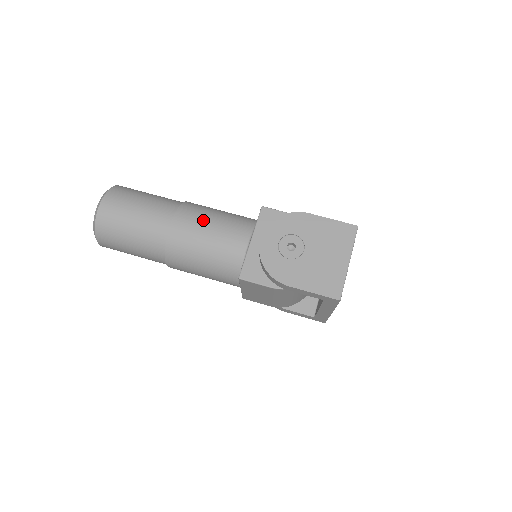
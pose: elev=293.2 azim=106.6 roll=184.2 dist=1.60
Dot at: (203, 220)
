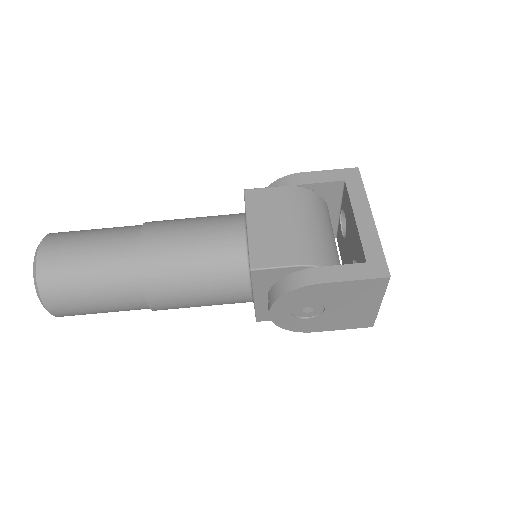
Dot at: (183, 294)
